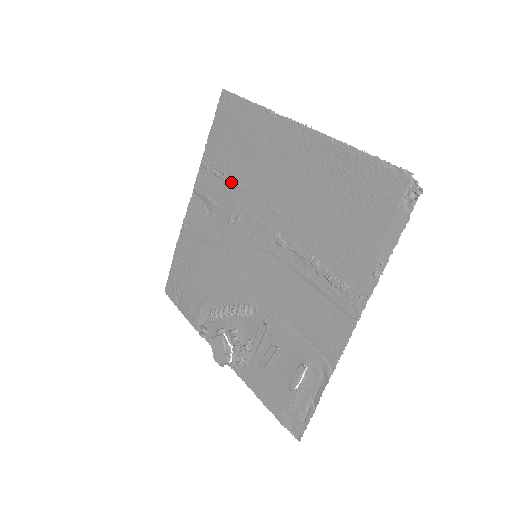
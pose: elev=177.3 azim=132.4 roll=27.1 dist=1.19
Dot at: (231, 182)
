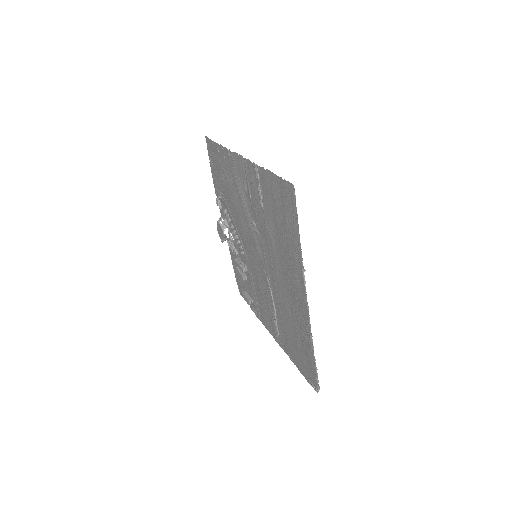
Dot at: (264, 219)
